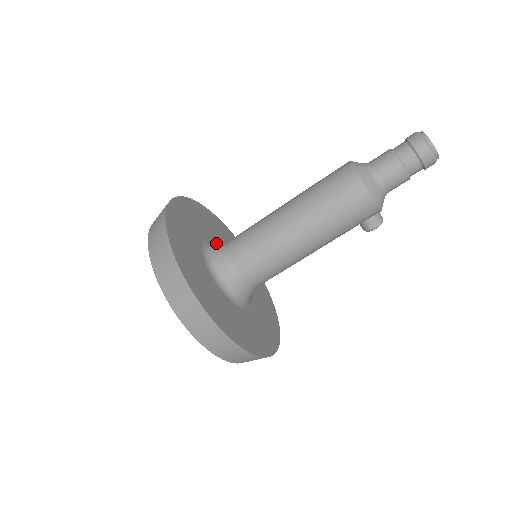
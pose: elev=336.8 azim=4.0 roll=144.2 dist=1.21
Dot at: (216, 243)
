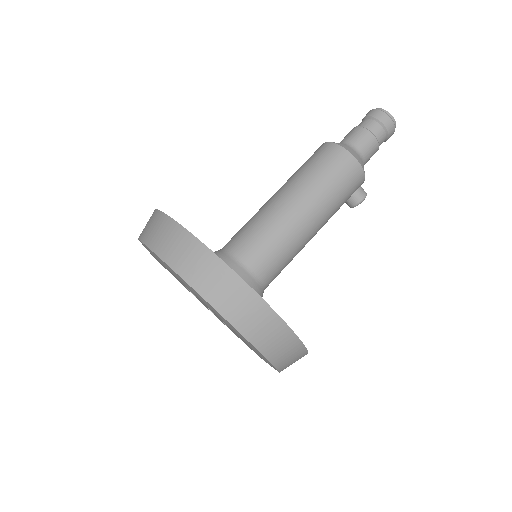
Dot at: occluded
